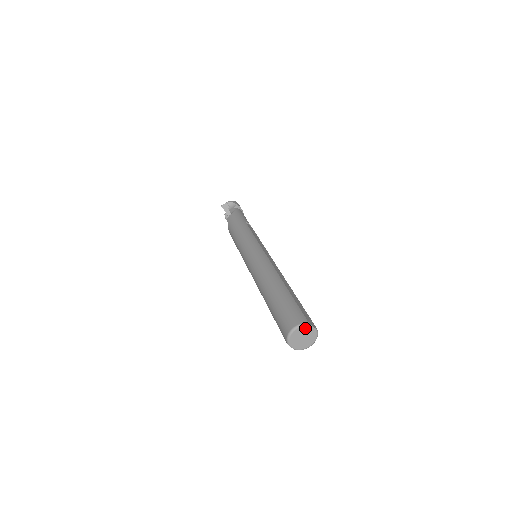
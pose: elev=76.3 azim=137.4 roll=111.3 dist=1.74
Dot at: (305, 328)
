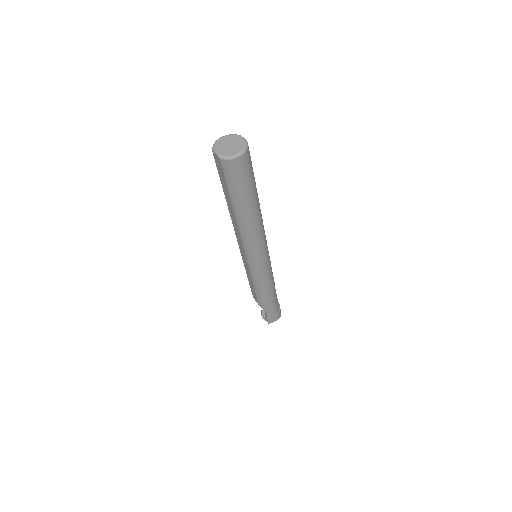
Dot at: (234, 137)
